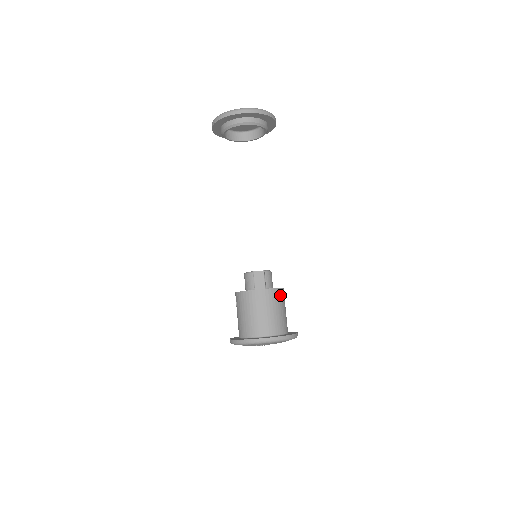
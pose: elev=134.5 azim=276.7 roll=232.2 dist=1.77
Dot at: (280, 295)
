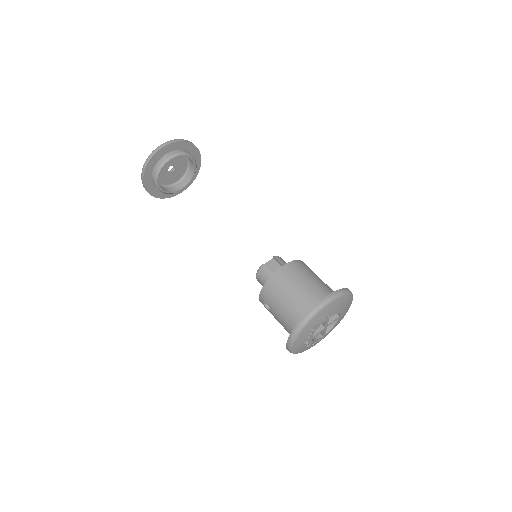
Dot at: (305, 266)
